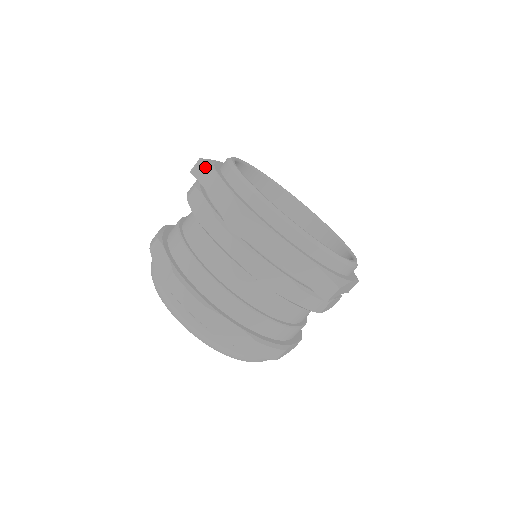
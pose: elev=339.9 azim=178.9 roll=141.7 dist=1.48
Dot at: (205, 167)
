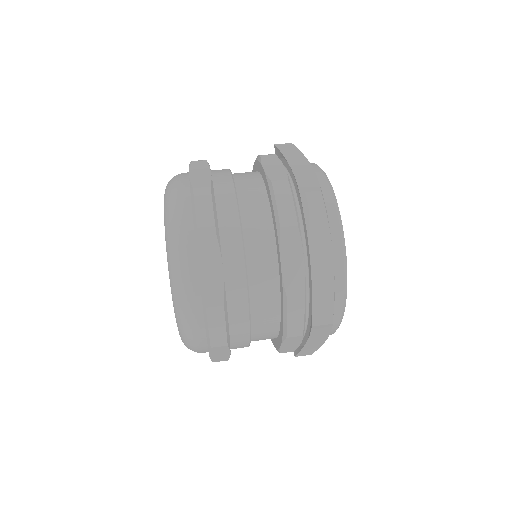
Dot at: (322, 214)
